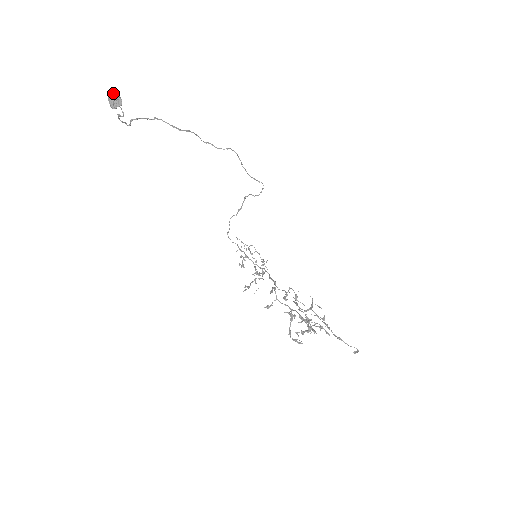
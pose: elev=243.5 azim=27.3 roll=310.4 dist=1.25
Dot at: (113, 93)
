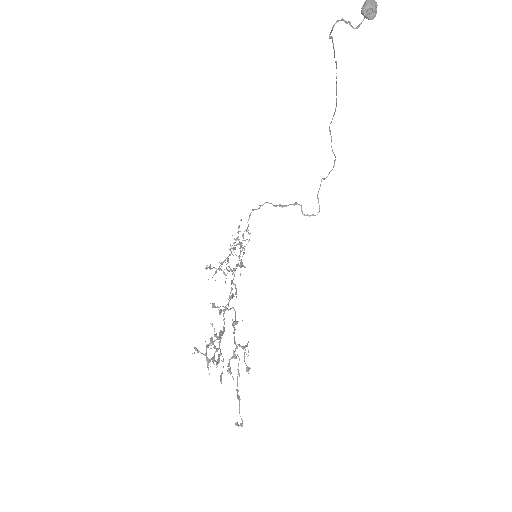
Dot at: (376, 3)
